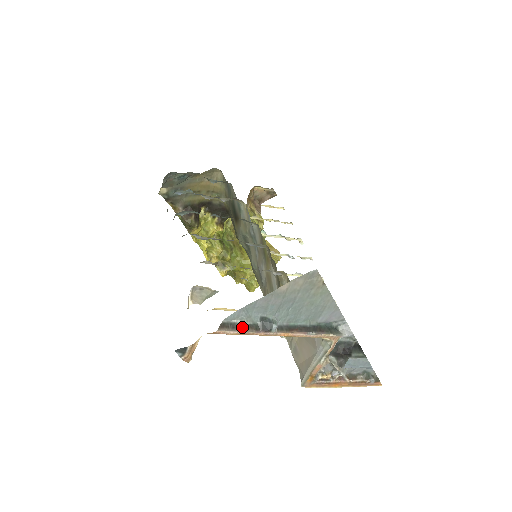
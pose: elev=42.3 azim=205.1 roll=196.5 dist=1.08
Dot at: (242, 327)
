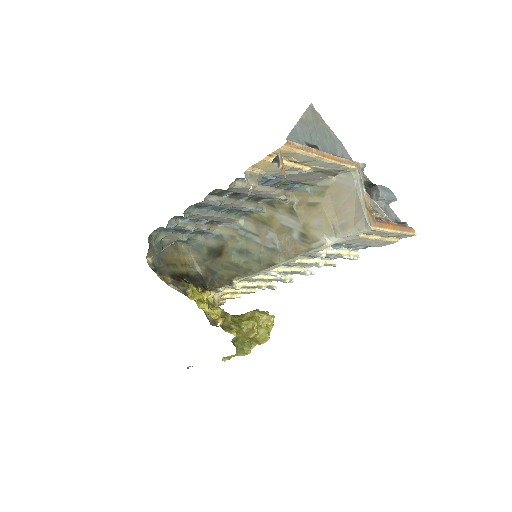
Dot at: (300, 144)
